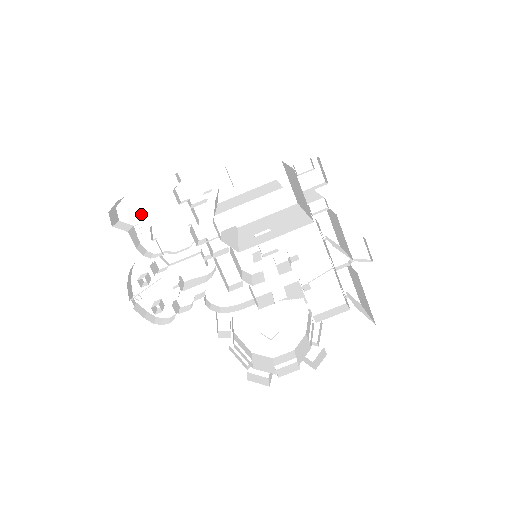
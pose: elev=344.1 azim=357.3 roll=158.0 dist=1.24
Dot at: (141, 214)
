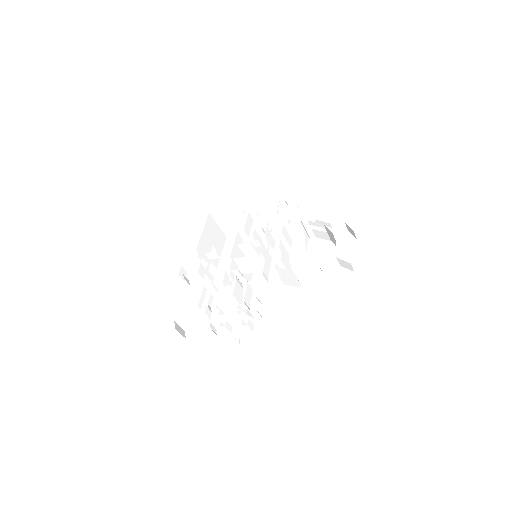
Dot at: (200, 326)
